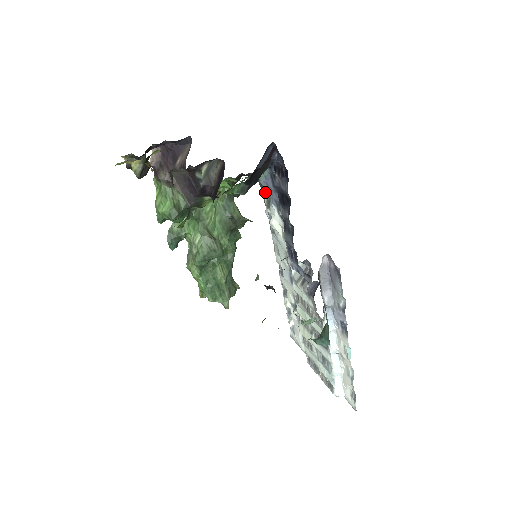
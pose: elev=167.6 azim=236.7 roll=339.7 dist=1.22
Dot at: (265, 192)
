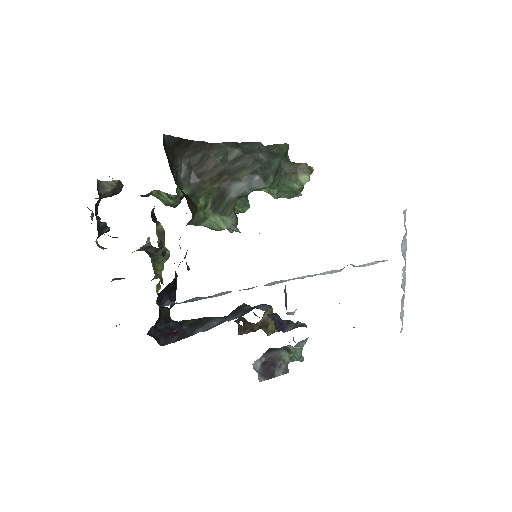
Dot at: occluded
